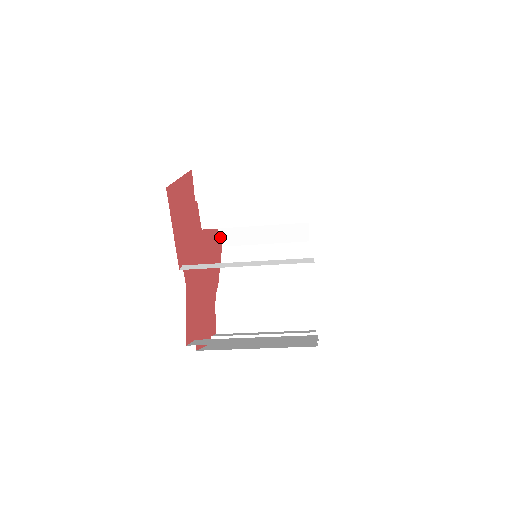
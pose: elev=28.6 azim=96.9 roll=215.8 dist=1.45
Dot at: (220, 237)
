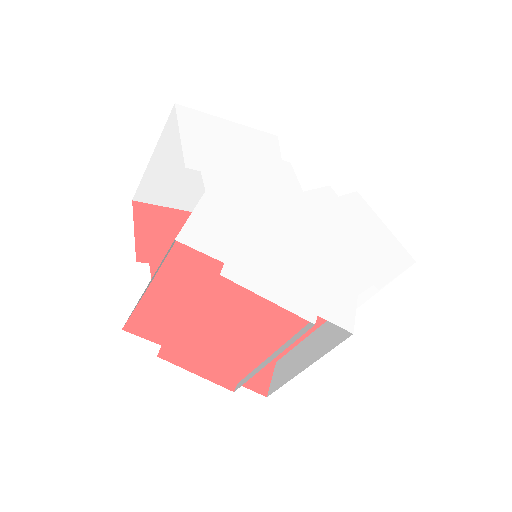
Dot at: occluded
